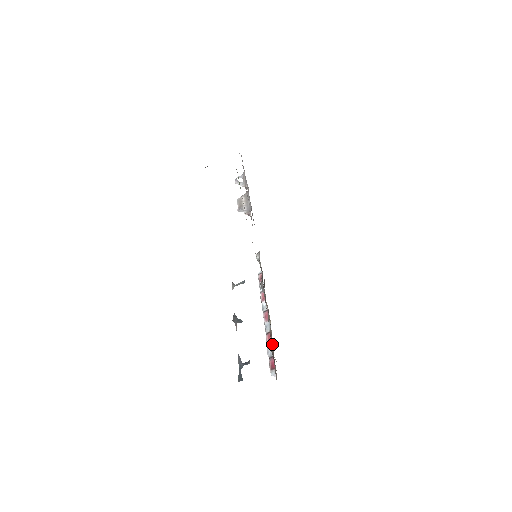
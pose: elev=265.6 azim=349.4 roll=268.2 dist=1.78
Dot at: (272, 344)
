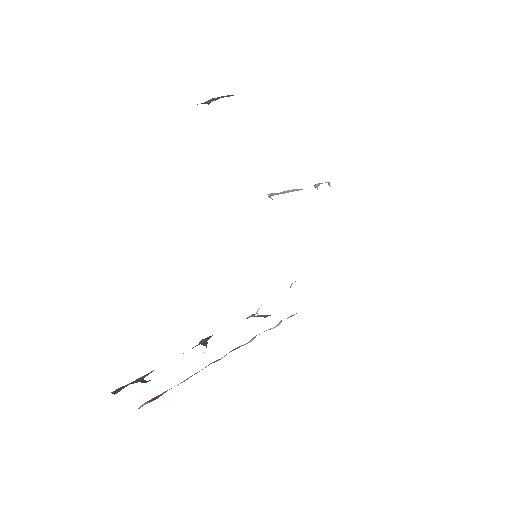
Dot at: occluded
